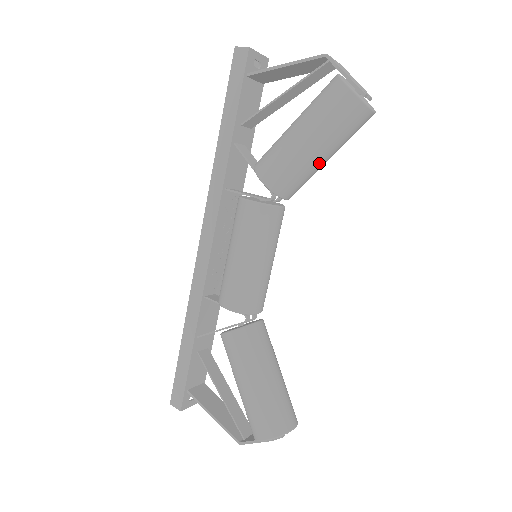
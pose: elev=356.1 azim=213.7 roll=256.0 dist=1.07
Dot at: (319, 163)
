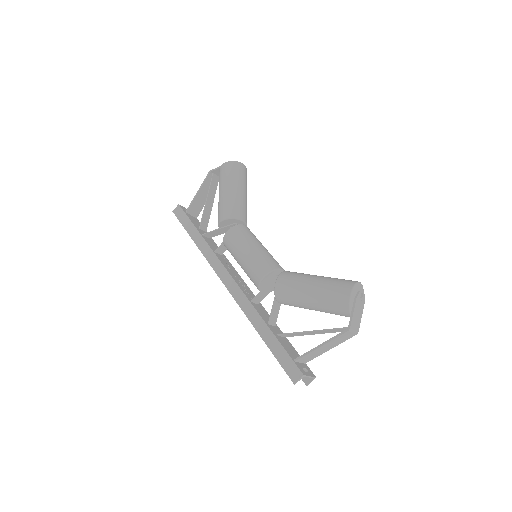
Dot at: (242, 195)
